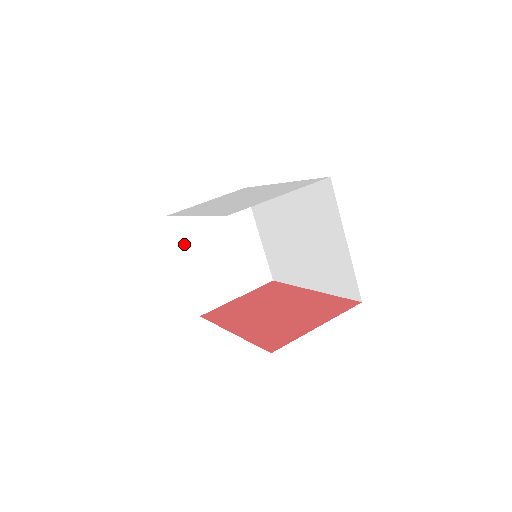
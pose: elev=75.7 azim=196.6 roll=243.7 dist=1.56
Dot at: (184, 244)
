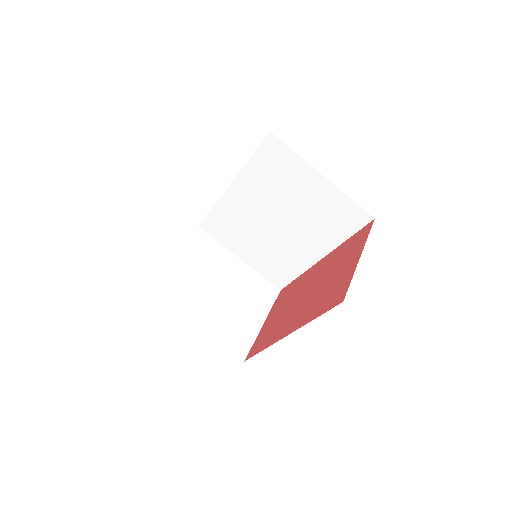
Dot at: (182, 304)
